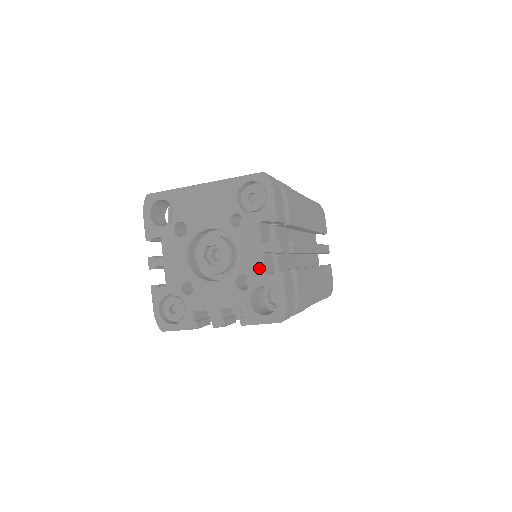
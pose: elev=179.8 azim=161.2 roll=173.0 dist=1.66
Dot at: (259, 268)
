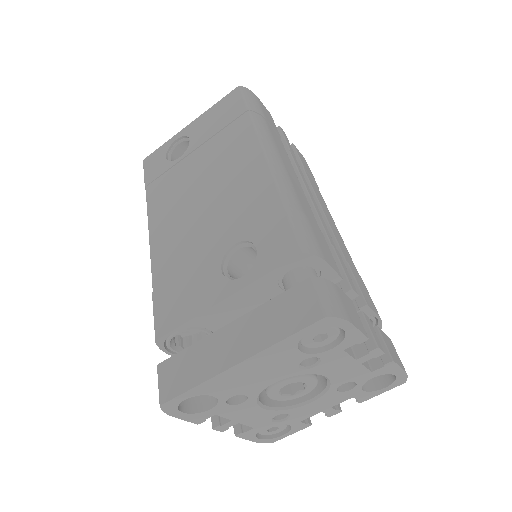
Dot at: (362, 373)
